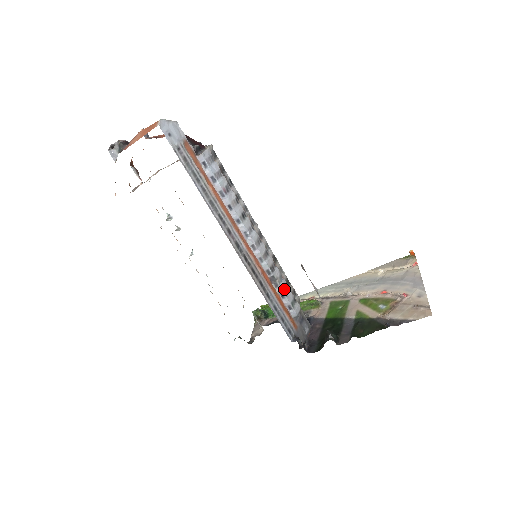
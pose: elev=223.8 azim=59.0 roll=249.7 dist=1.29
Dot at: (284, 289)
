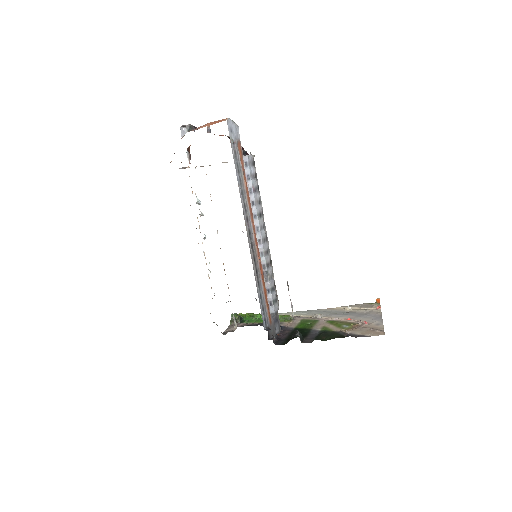
Dot at: (271, 286)
